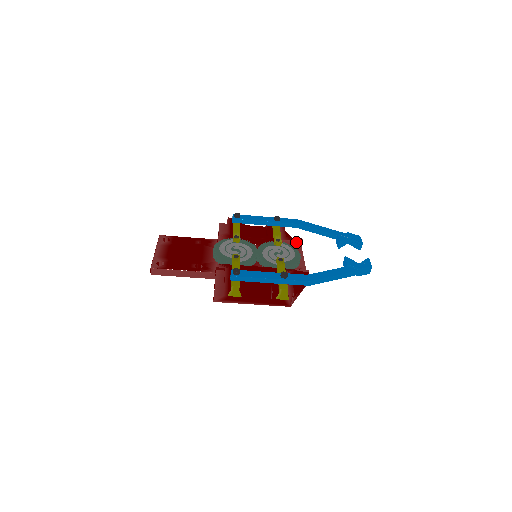
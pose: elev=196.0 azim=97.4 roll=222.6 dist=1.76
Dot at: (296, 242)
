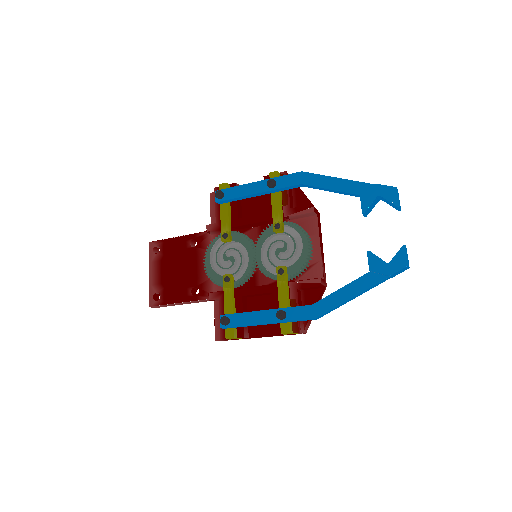
Dot at: (305, 214)
